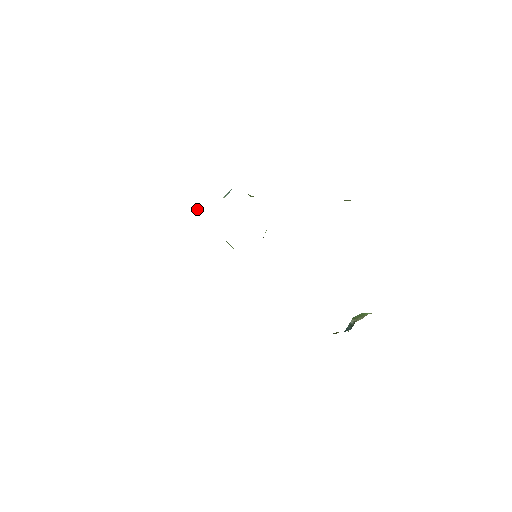
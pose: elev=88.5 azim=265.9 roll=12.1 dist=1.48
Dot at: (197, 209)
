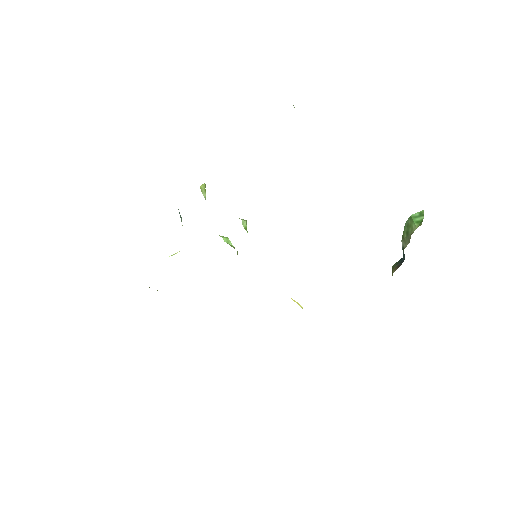
Dot at: occluded
